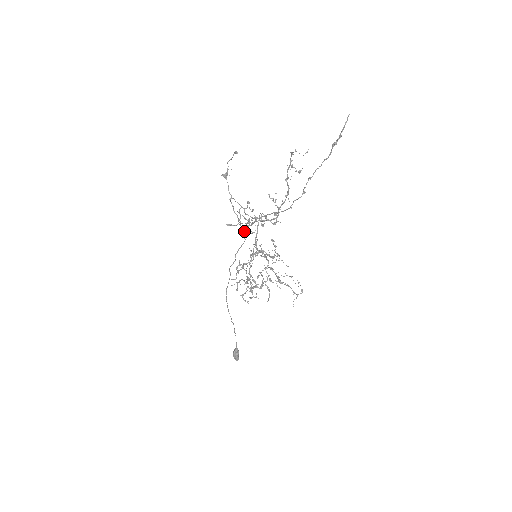
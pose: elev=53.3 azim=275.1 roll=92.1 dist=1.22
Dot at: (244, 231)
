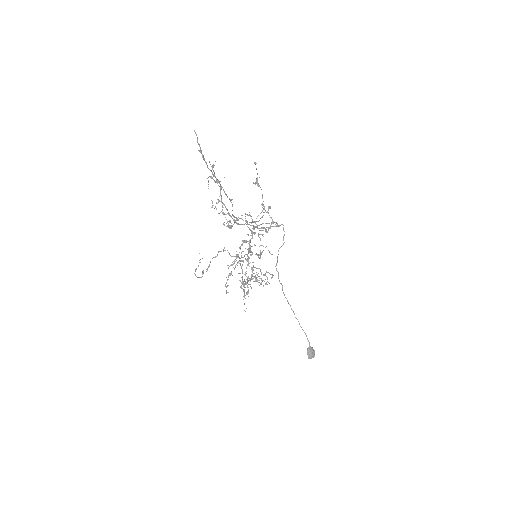
Dot at: (251, 233)
